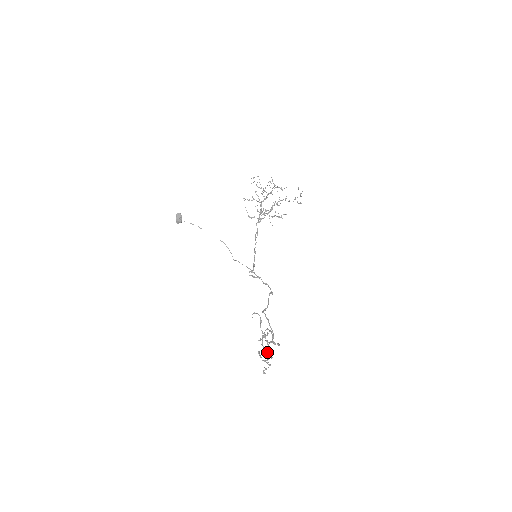
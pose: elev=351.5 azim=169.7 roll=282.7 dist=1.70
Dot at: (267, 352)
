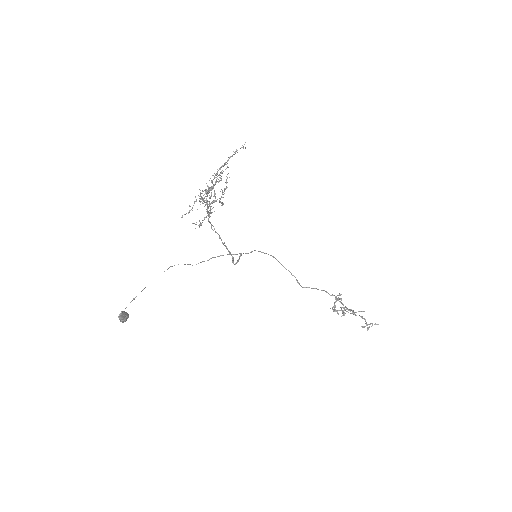
Dot at: occluded
